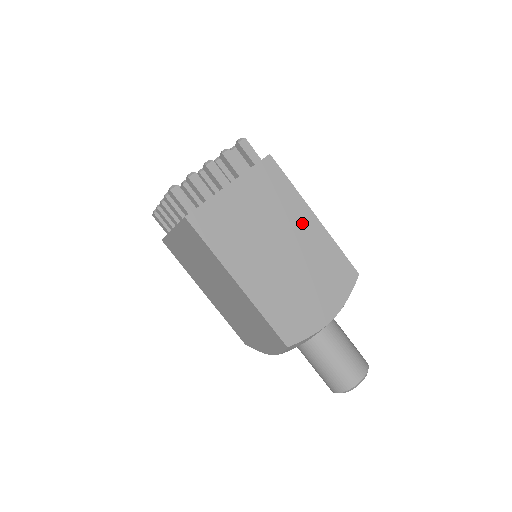
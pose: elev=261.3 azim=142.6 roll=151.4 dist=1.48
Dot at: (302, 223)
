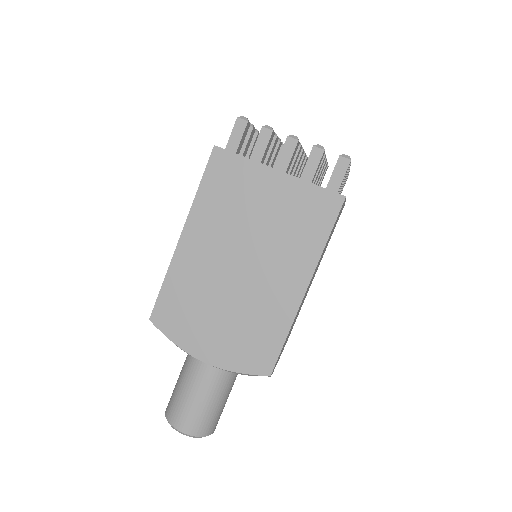
Dot at: occluded
